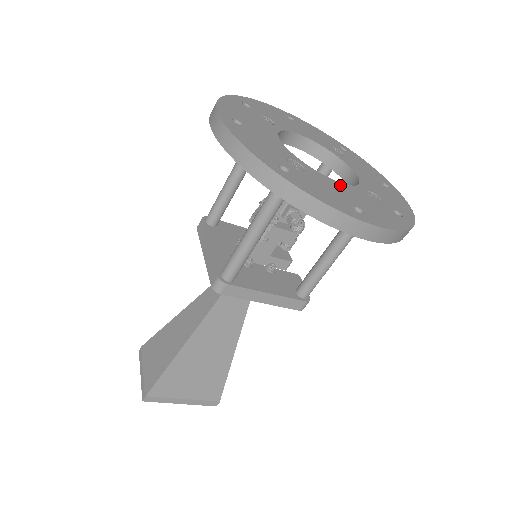
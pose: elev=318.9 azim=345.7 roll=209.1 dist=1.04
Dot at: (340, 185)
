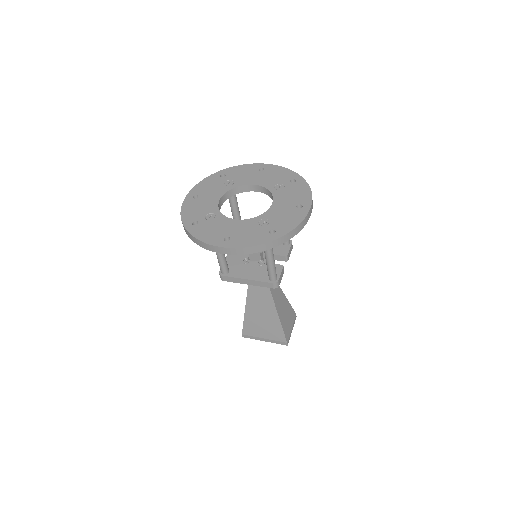
Dot at: (235, 222)
